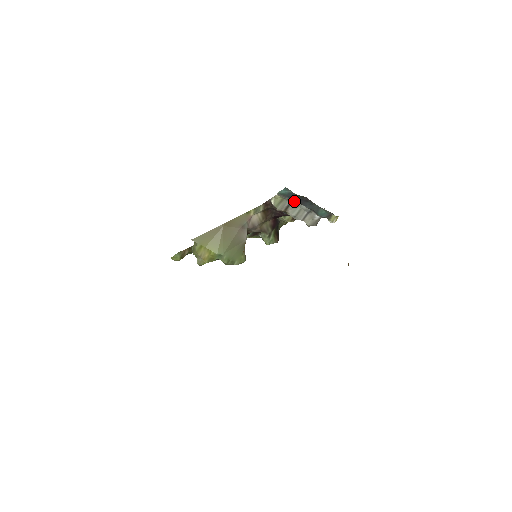
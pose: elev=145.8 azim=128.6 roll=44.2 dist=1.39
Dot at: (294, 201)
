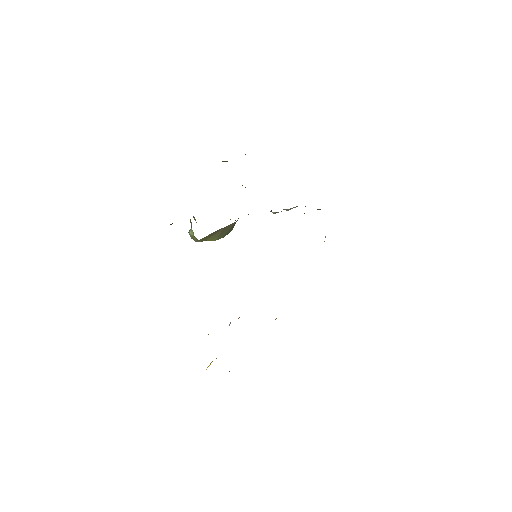
Dot at: occluded
